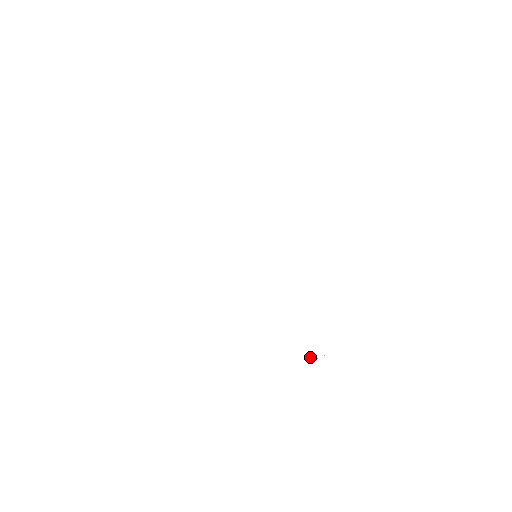
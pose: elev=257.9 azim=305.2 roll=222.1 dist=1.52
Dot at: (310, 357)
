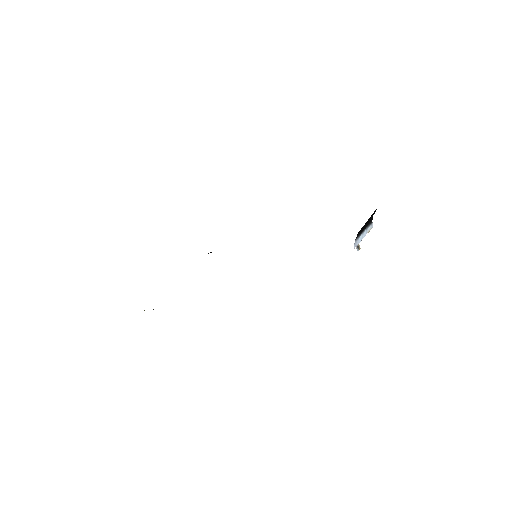
Dot at: occluded
